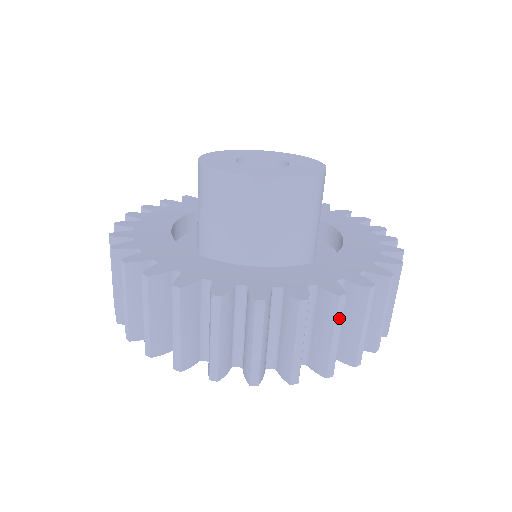
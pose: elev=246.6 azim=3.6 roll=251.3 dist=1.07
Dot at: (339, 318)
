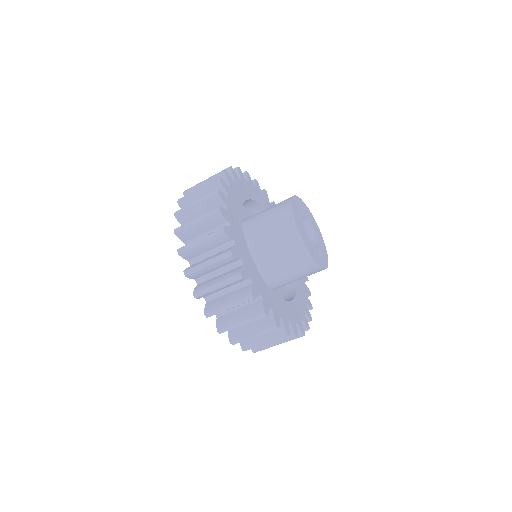
Dot at: occluded
